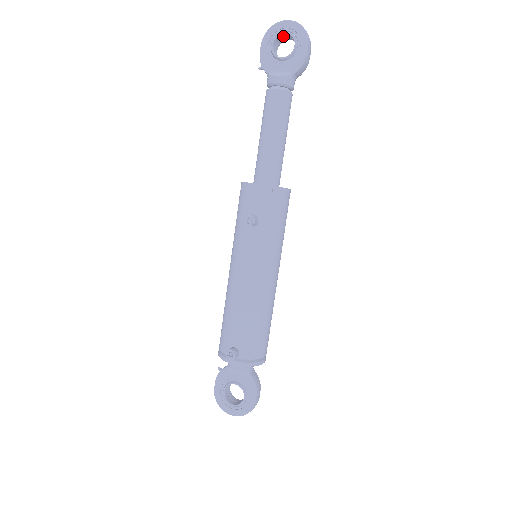
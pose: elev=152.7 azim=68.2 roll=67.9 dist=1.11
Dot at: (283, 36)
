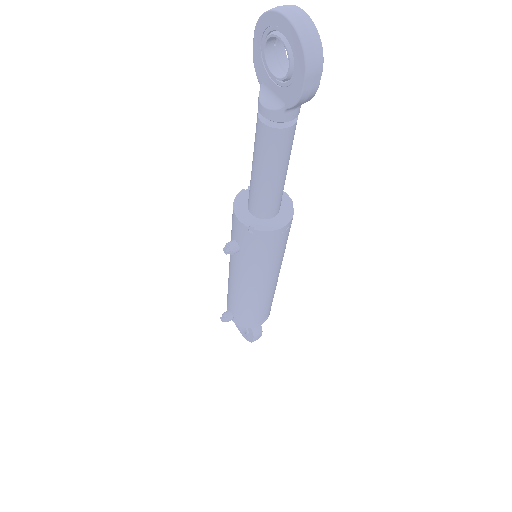
Dot at: (283, 33)
